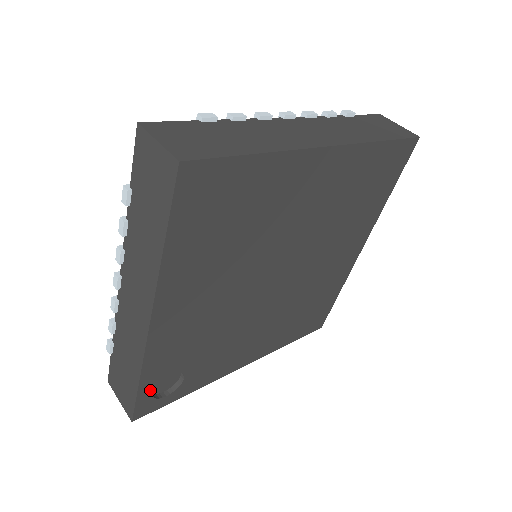
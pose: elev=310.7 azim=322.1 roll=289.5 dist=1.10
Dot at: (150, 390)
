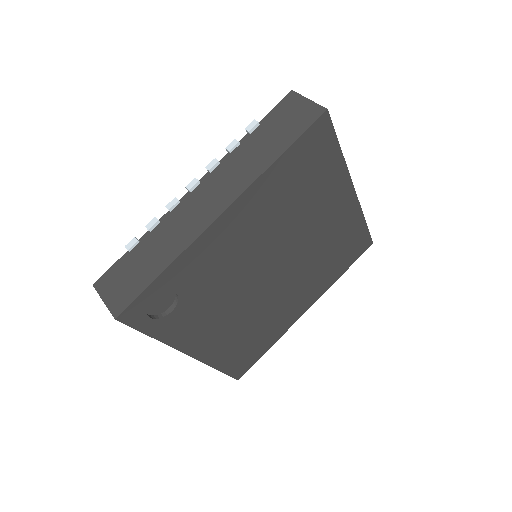
Dot at: (156, 292)
